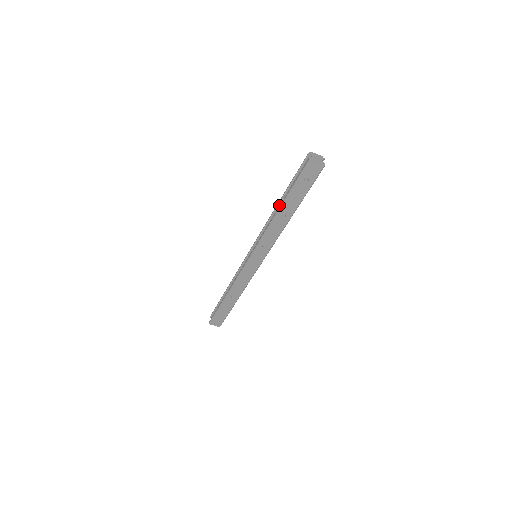
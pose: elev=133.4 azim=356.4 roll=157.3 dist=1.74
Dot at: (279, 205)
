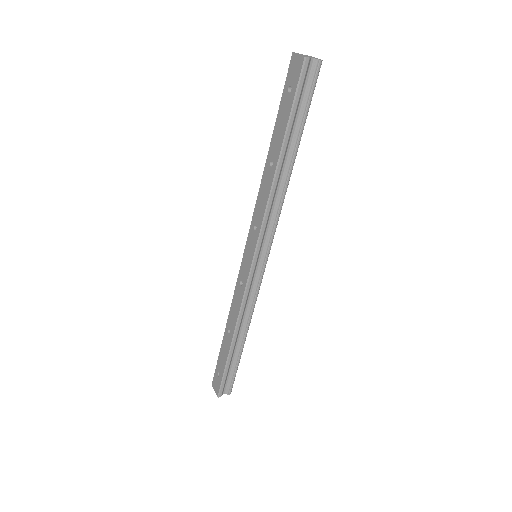
Dot at: occluded
